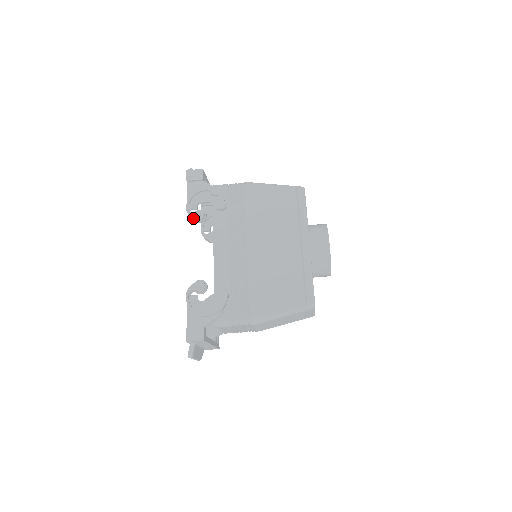
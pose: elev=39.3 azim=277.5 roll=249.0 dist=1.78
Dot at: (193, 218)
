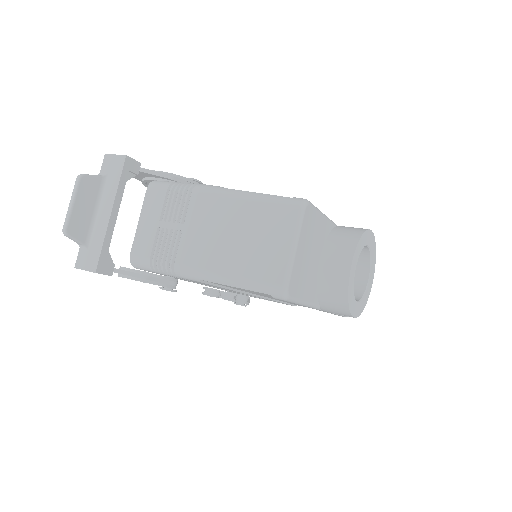
Dot at: occluded
